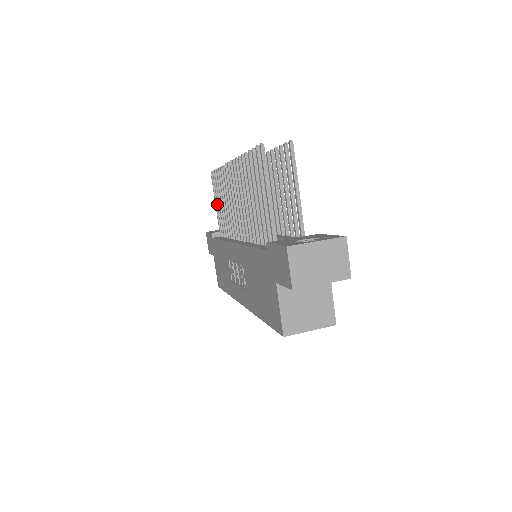
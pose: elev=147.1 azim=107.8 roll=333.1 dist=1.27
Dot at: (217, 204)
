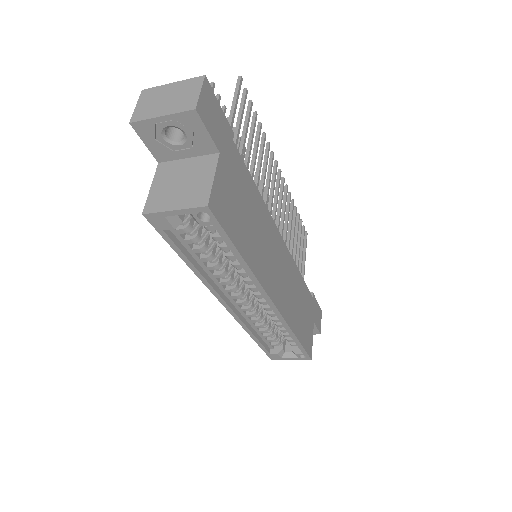
Dot at: occluded
